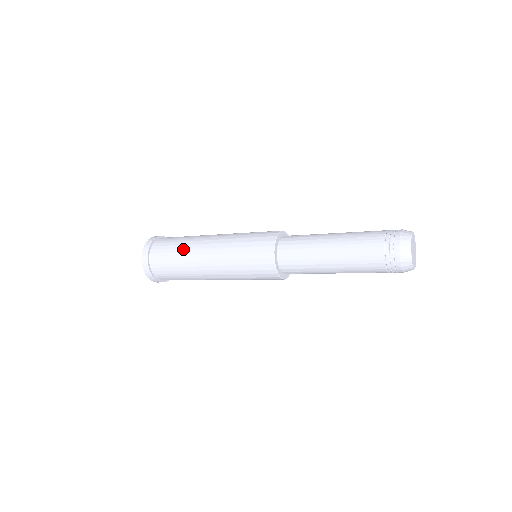
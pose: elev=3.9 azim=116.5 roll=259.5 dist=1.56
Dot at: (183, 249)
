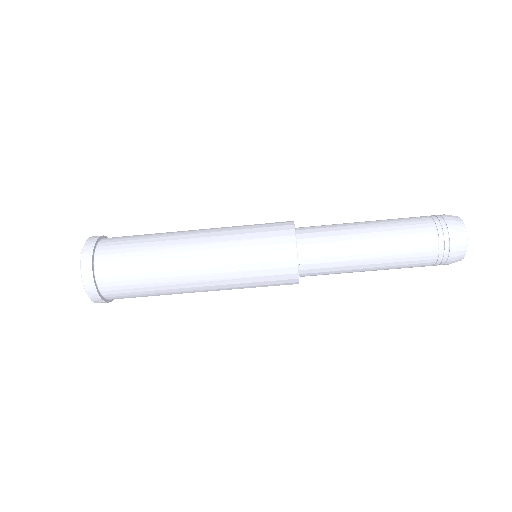
Dot at: occluded
